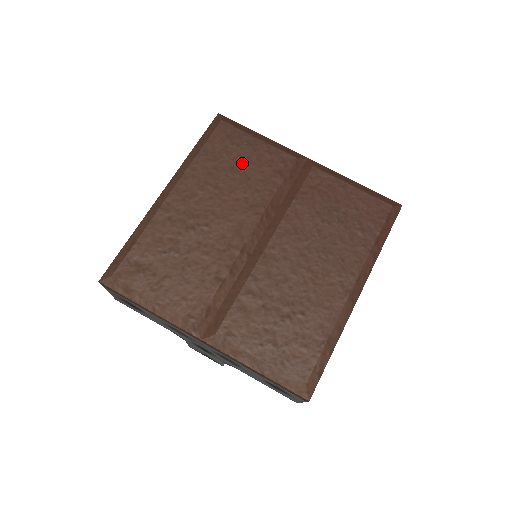
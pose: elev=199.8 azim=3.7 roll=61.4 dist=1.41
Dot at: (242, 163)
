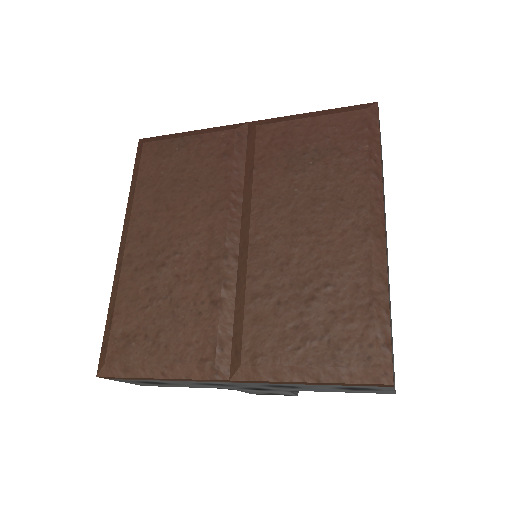
Dot at: (182, 170)
